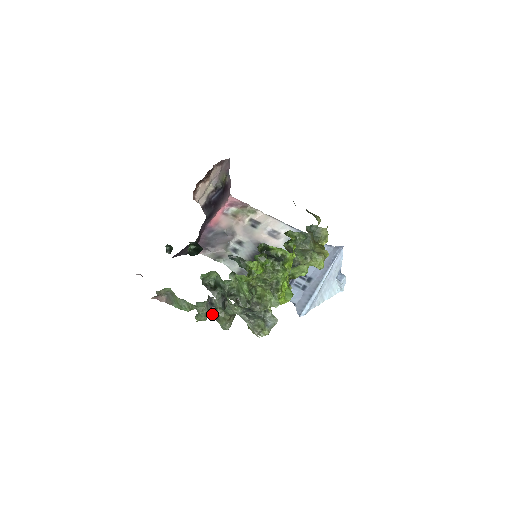
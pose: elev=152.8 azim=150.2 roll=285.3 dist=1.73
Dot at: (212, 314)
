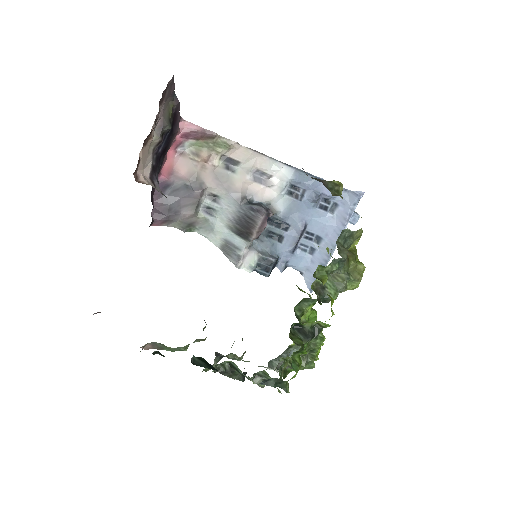
Dot at: occluded
